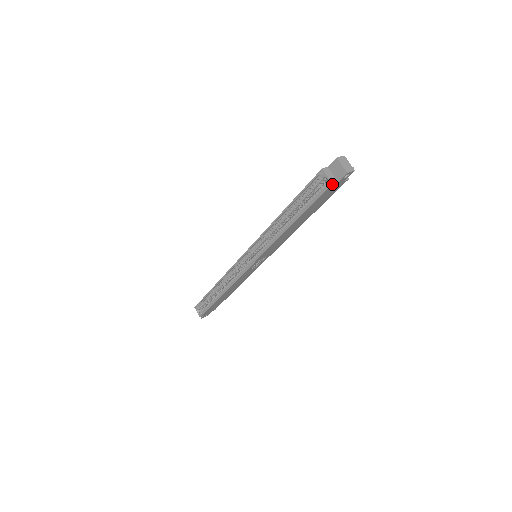
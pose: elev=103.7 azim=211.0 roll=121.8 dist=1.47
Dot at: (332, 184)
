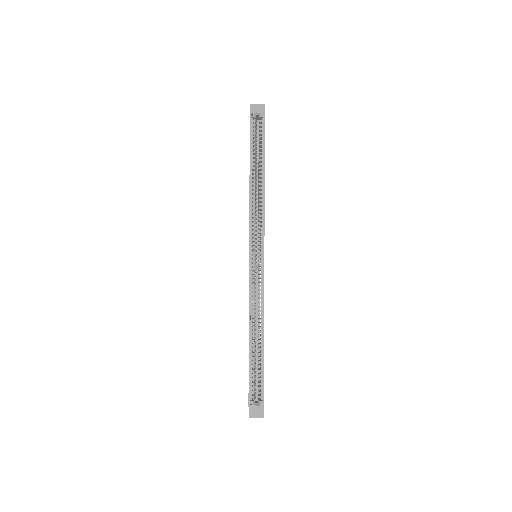
Dot at: (264, 114)
